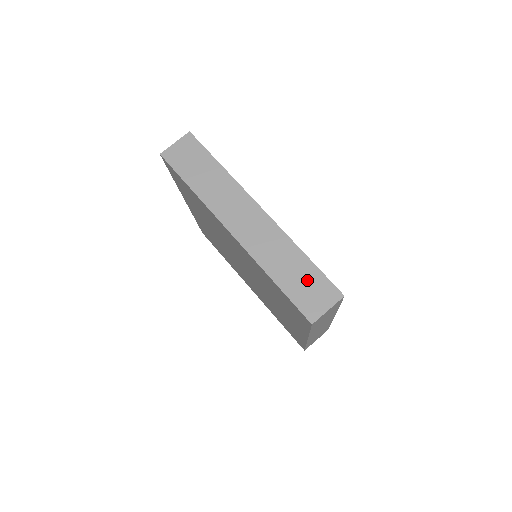
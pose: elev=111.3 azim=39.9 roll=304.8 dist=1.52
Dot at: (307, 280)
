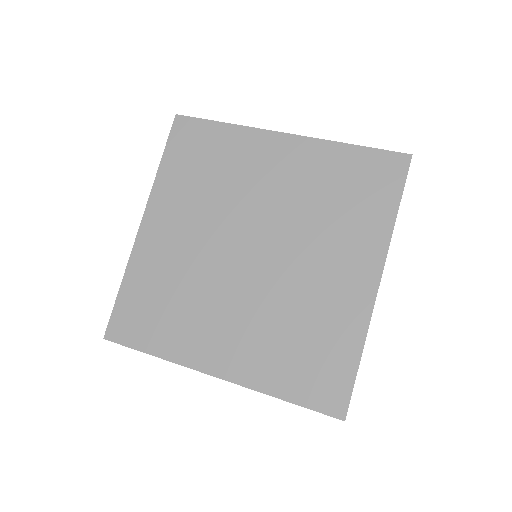
Dot at: occluded
